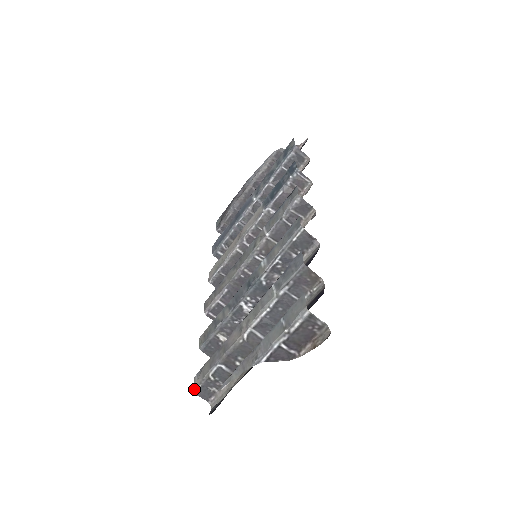
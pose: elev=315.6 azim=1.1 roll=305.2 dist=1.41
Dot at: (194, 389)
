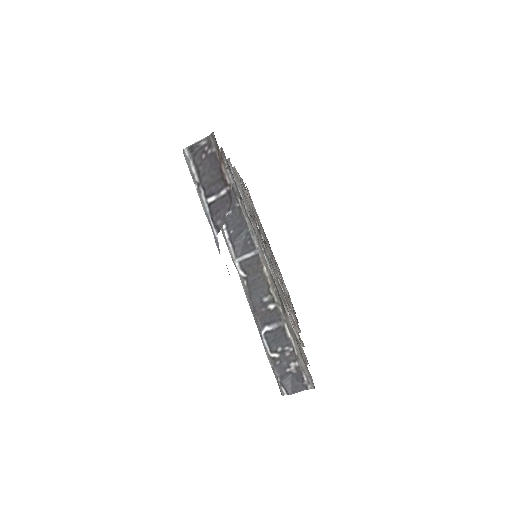
Dot at: (281, 393)
